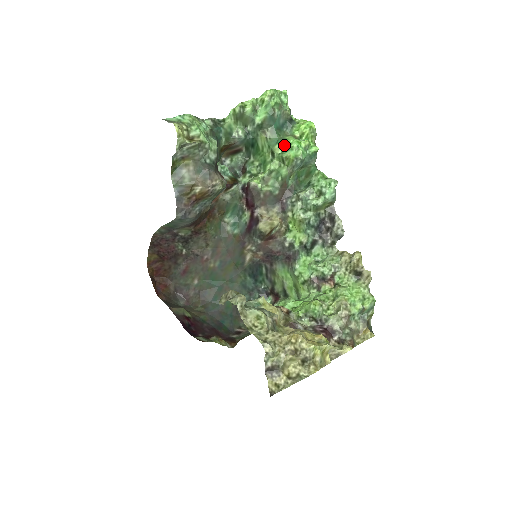
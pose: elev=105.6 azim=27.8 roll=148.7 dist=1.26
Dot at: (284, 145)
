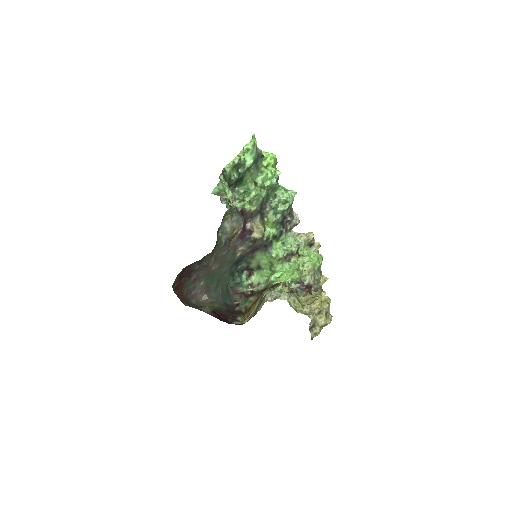
Dot at: (264, 177)
